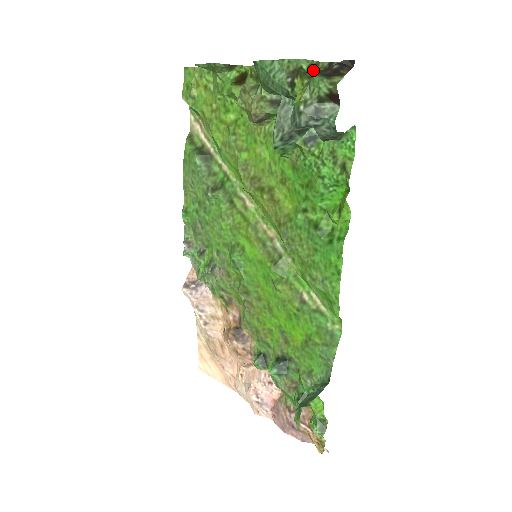
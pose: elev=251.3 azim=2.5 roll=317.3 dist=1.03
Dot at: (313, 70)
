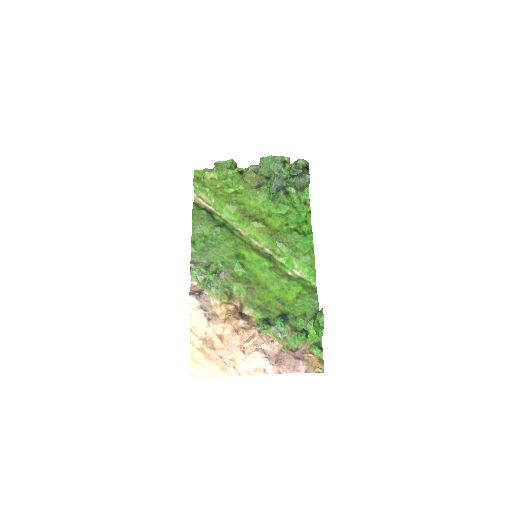
Dot at: occluded
